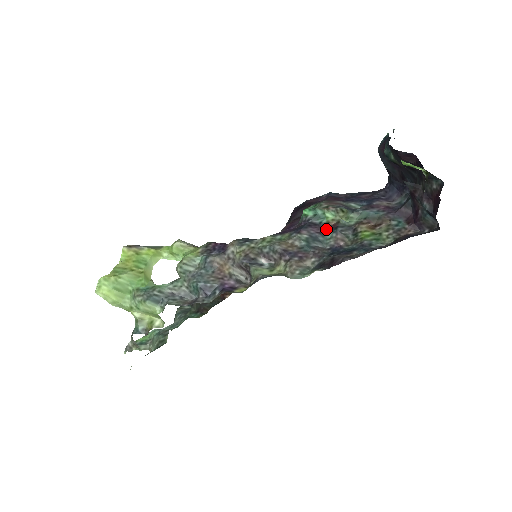
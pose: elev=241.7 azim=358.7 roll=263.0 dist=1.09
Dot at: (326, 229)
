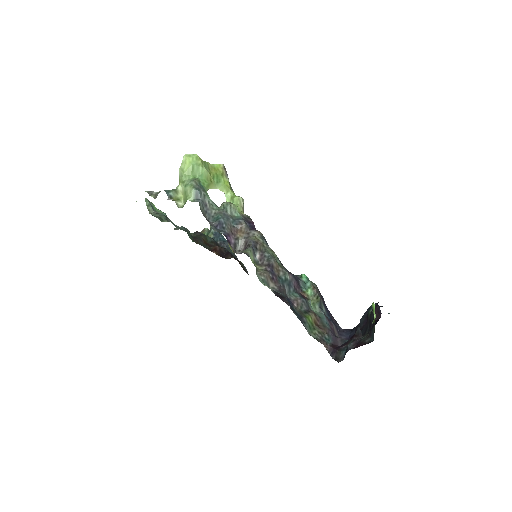
Dot at: (299, 292)
